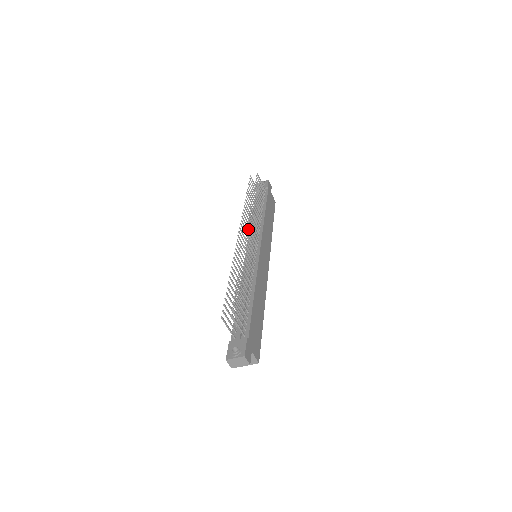
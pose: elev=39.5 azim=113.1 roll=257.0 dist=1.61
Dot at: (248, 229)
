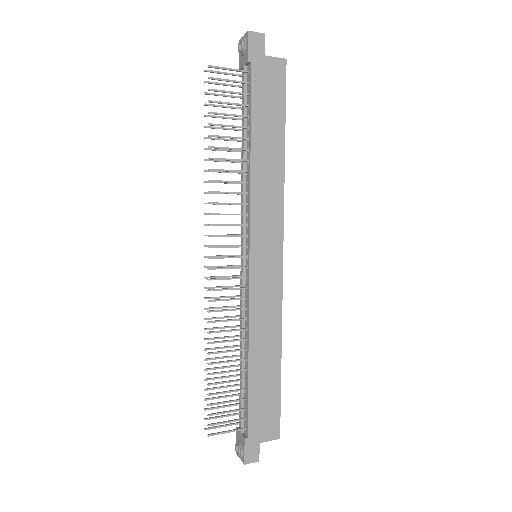
Dot at: occluded
